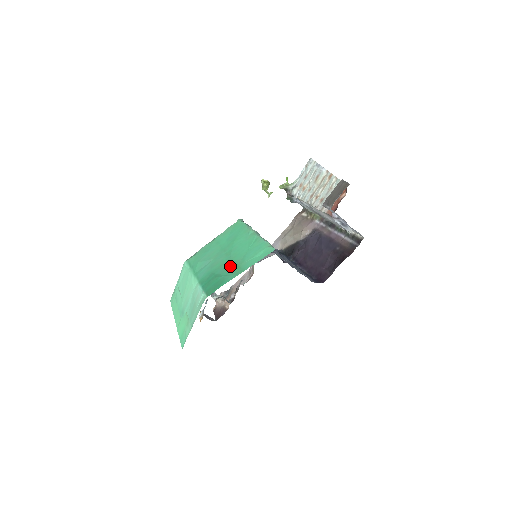
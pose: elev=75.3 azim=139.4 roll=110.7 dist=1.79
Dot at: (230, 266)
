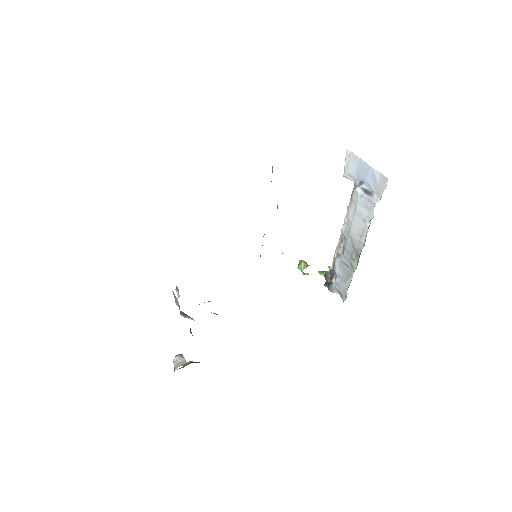
Dot at: occluded
